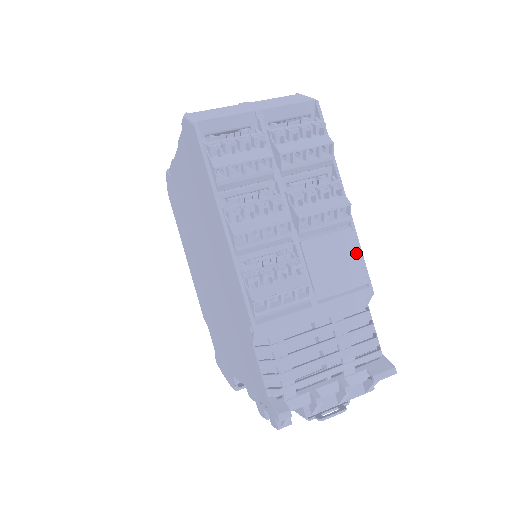
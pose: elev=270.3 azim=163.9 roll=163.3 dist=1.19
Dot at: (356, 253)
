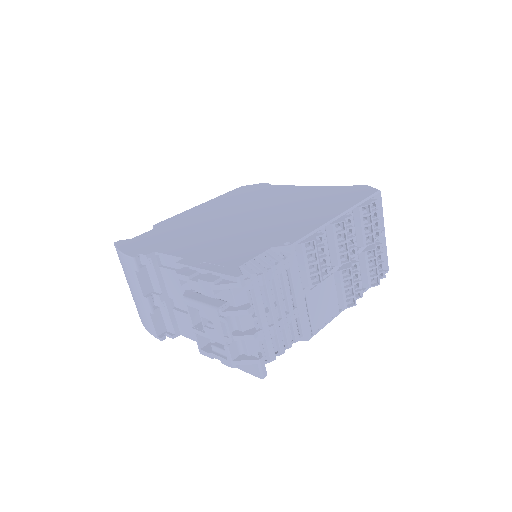
Dot at: (328, 319)
